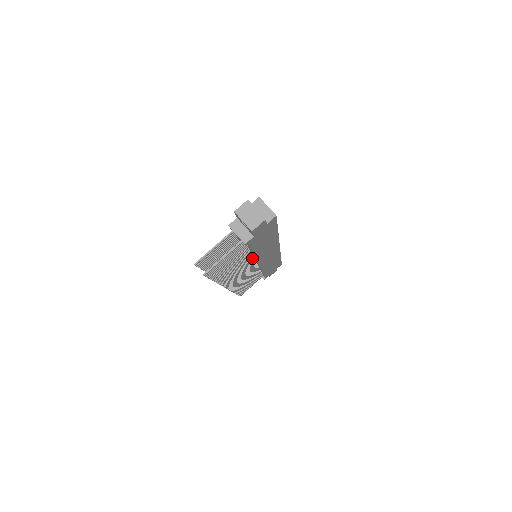
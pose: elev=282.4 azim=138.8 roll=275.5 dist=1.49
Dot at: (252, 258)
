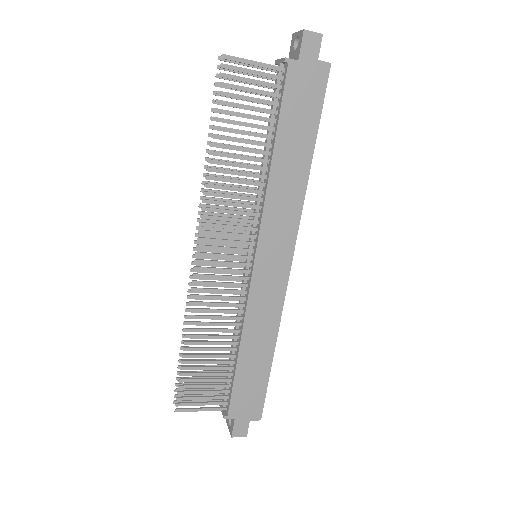
Dot at: (259, 205)
